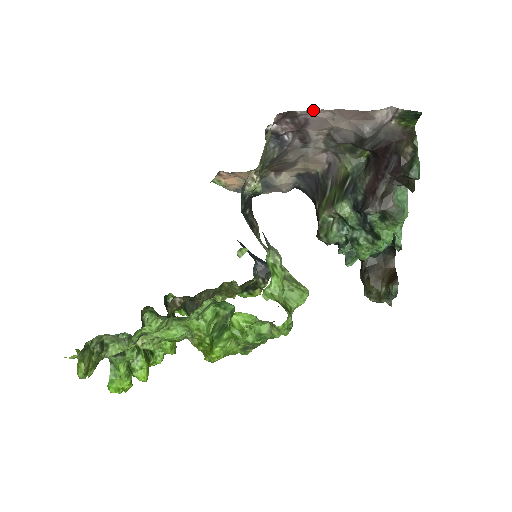
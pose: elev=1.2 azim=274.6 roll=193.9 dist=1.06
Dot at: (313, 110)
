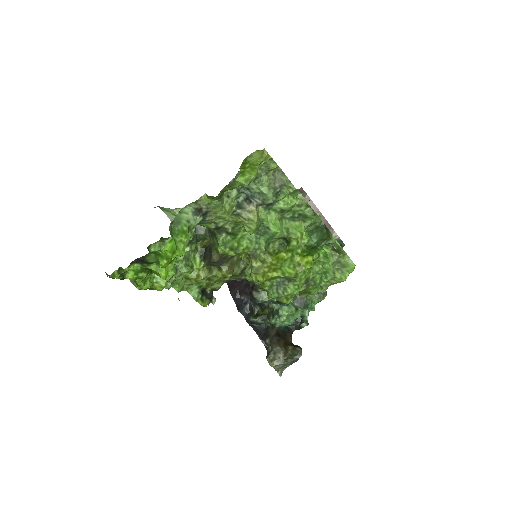
Dot at: (312, 202)
